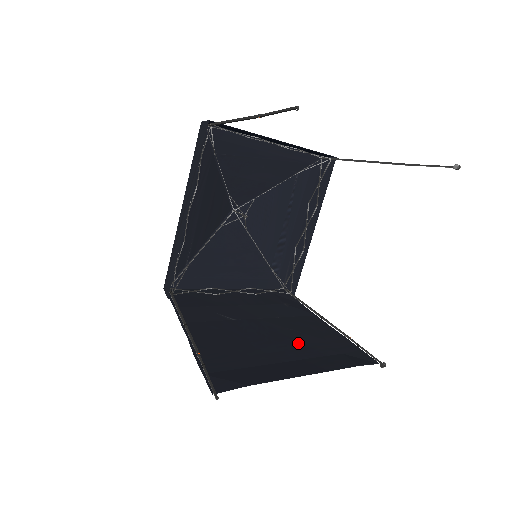
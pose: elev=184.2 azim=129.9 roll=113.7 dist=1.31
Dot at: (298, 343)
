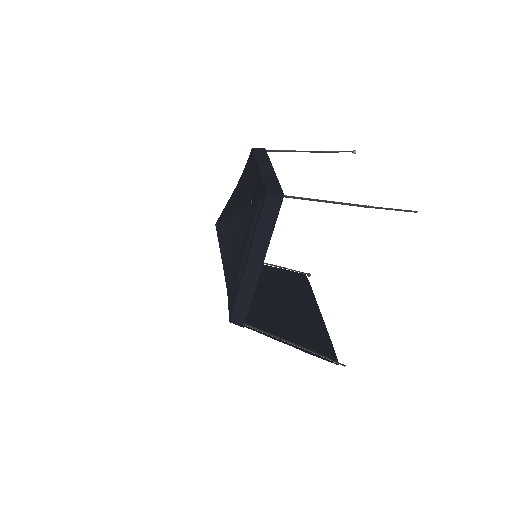
Dot at: (290, 295)
